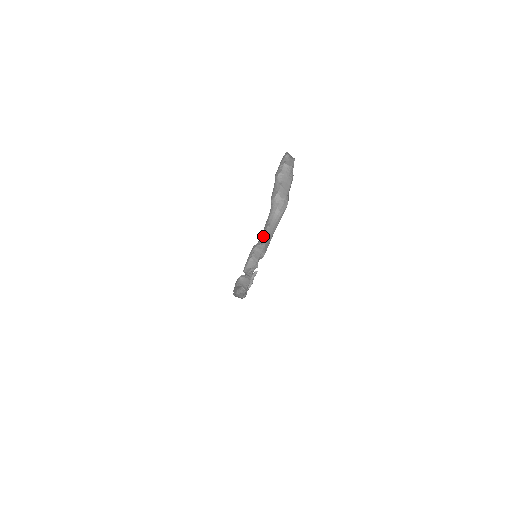
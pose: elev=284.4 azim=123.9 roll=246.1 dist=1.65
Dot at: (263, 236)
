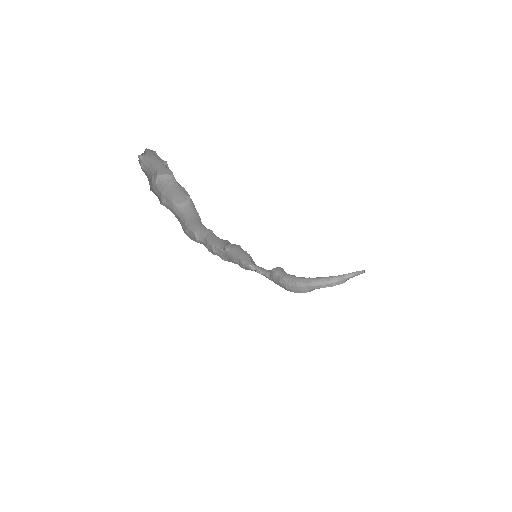
Dot at: (222, 239)
